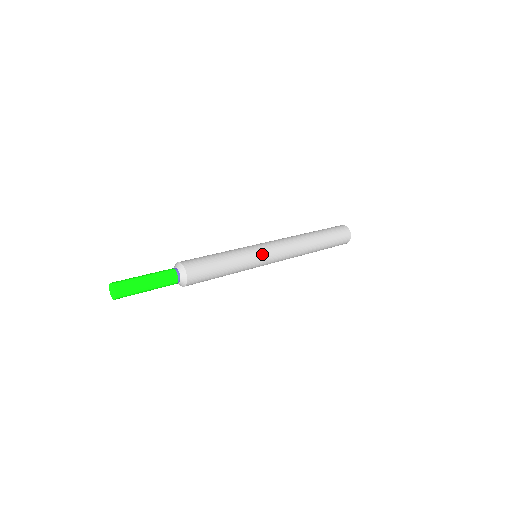
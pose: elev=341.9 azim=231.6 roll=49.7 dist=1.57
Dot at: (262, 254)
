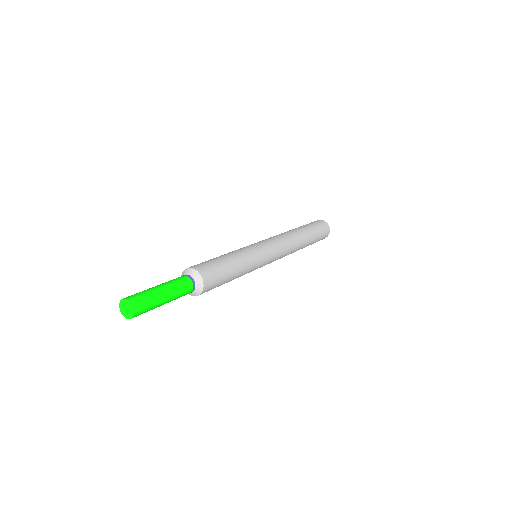
Dot at: (259, 245)
